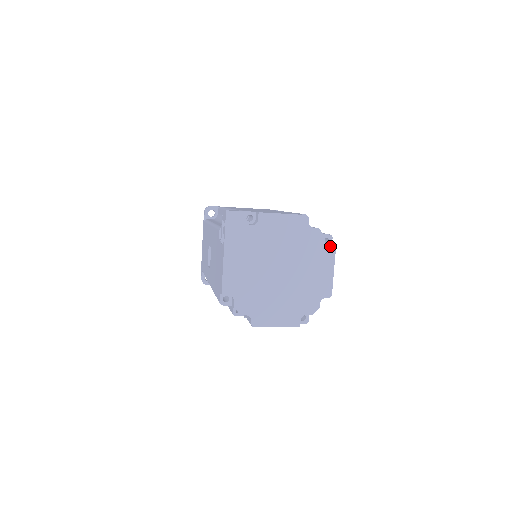
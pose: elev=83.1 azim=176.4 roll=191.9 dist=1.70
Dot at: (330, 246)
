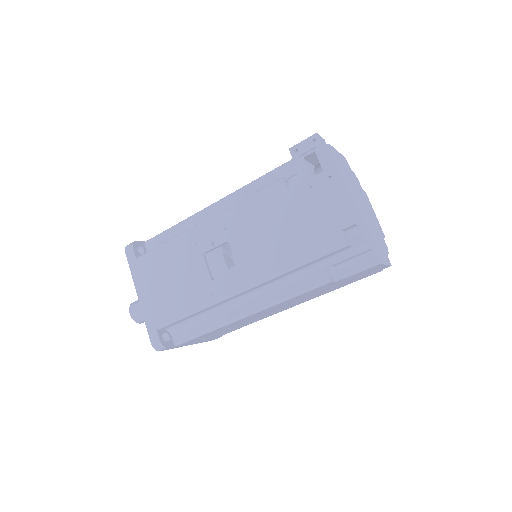
Dot at: occluded
